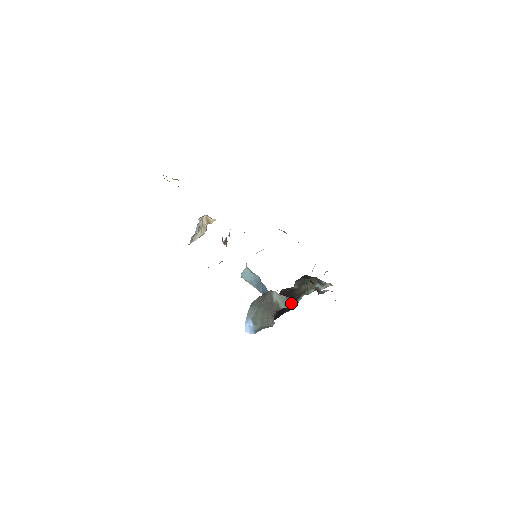
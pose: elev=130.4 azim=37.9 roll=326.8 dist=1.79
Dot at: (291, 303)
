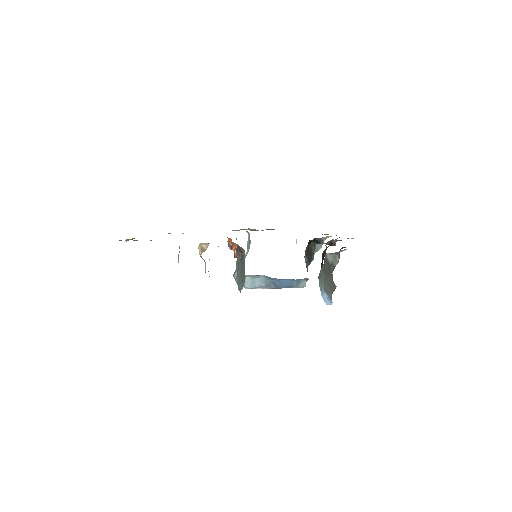
Dot at: occluded
